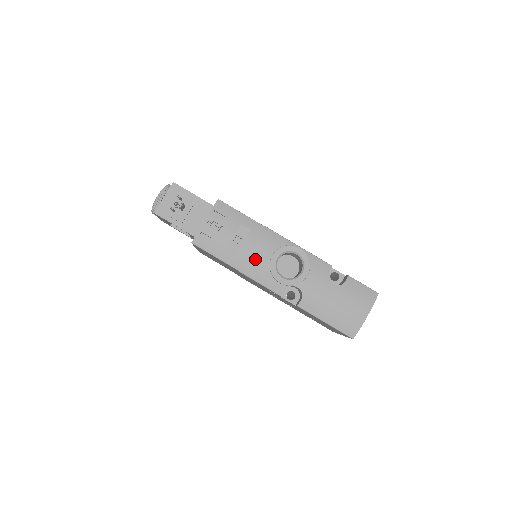
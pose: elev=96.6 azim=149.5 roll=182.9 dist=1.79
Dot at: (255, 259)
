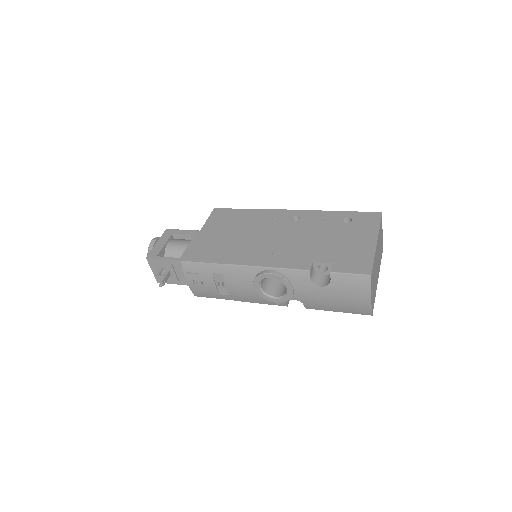
Dot at: (244, 293)
